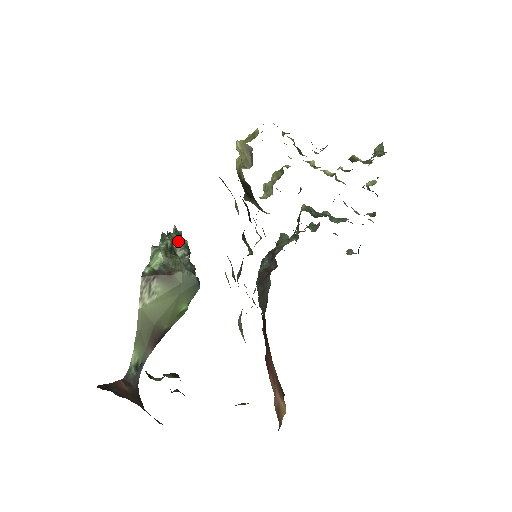
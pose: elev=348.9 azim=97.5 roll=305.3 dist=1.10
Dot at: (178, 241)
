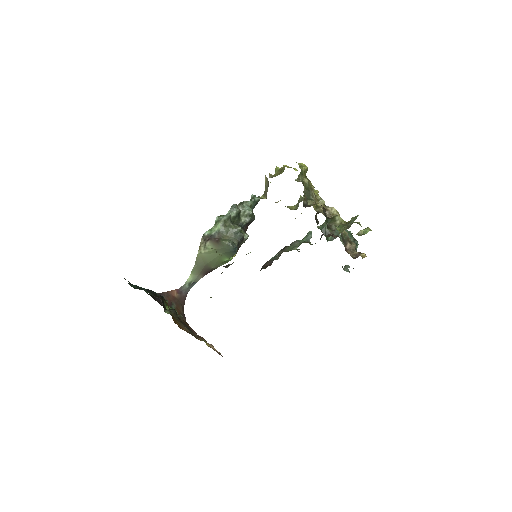
Dot at: (245, 210)
